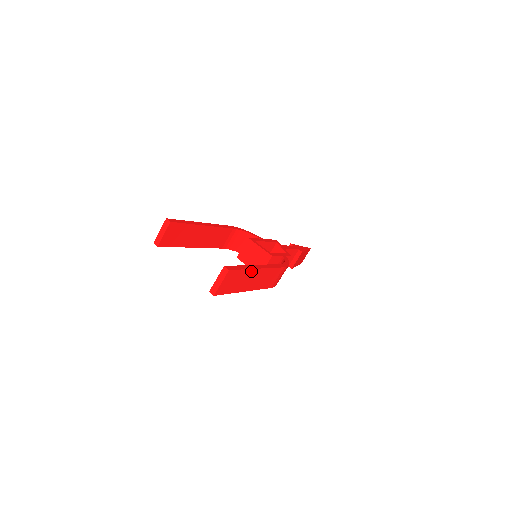
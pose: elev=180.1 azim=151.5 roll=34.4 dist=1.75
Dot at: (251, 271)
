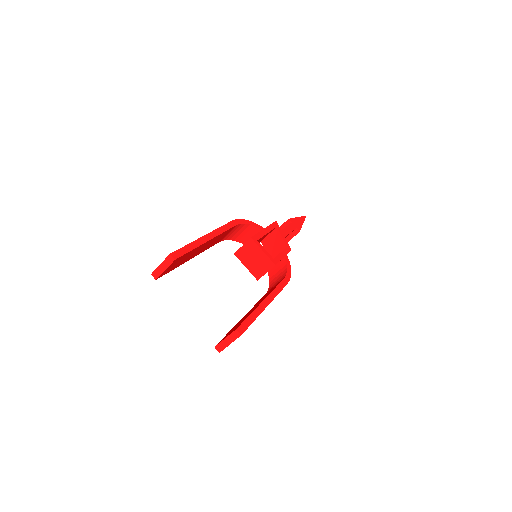
Dot at: (259, 314)
